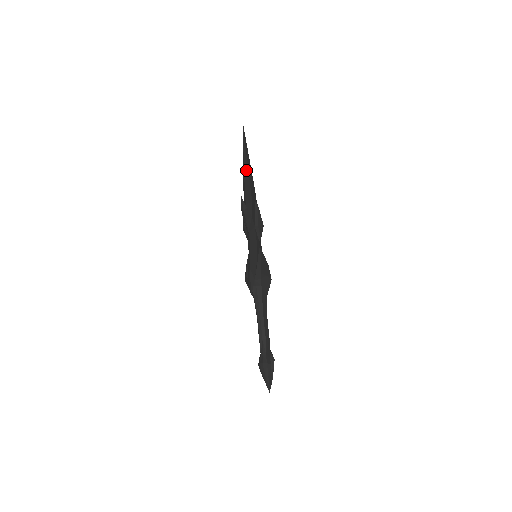
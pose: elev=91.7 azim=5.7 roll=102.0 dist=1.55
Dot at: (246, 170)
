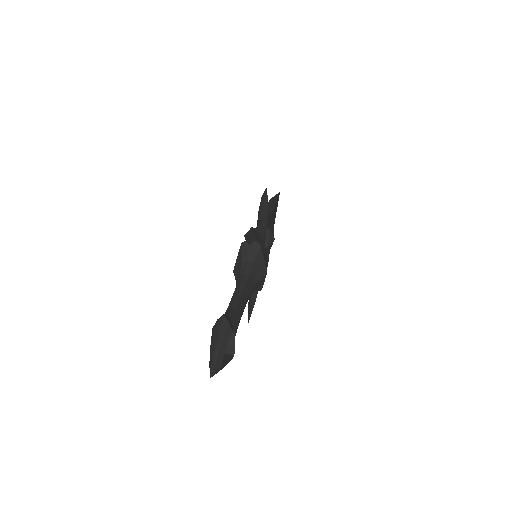
Dot at: (273, 201)
